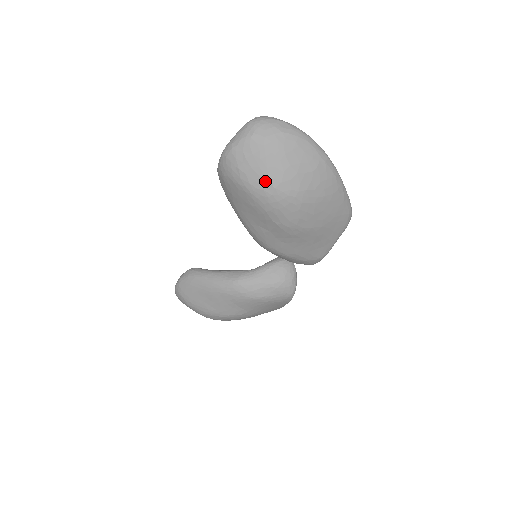
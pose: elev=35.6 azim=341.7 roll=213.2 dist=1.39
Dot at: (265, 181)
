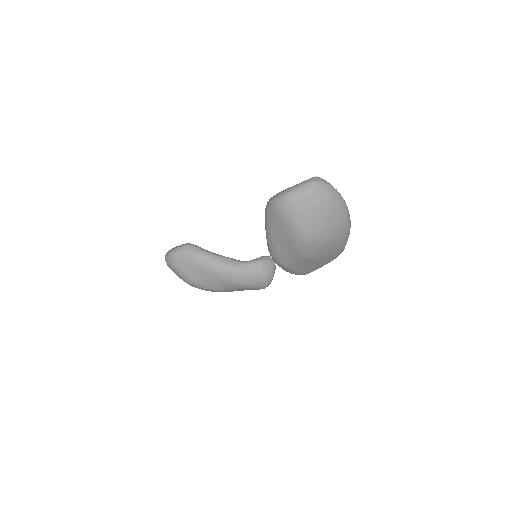
Dot at: (309, 227)
